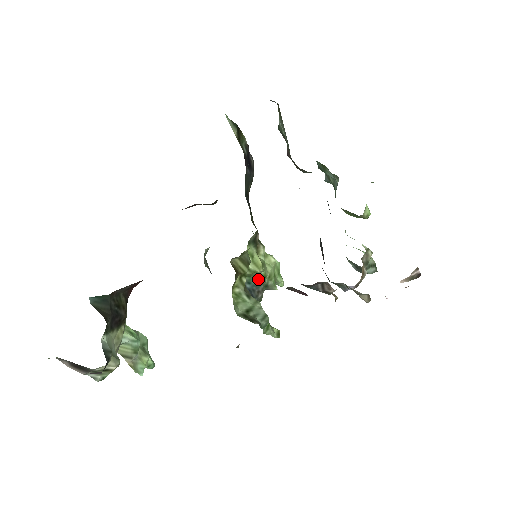
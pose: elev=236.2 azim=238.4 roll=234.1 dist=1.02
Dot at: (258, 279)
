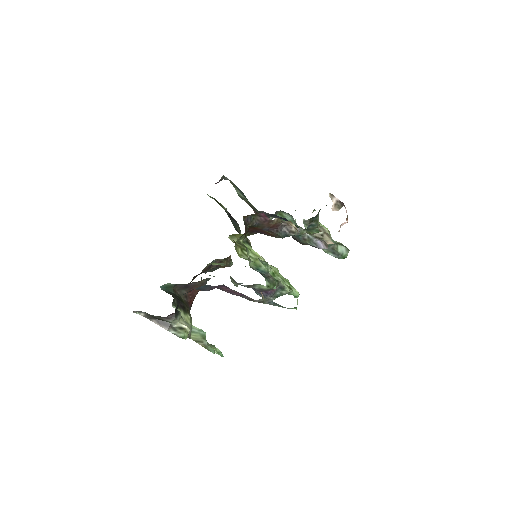
Dot at: (264, 269)
